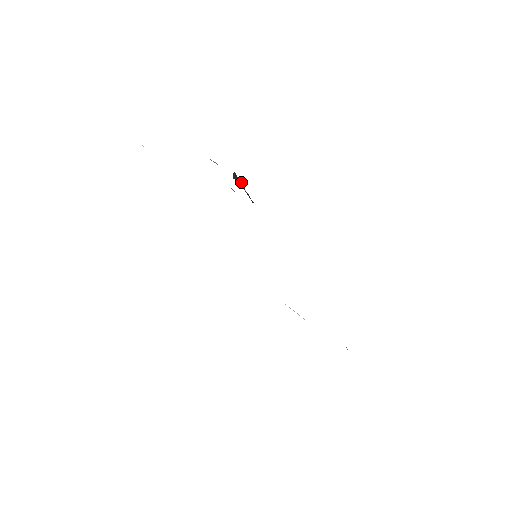
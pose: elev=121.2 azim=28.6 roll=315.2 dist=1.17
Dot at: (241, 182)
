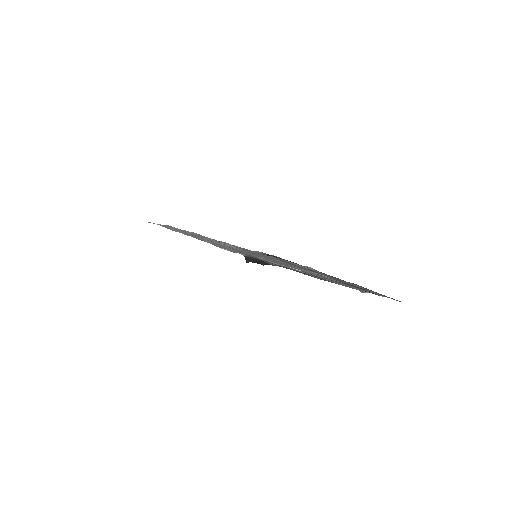
Dot at: (250, 258)
